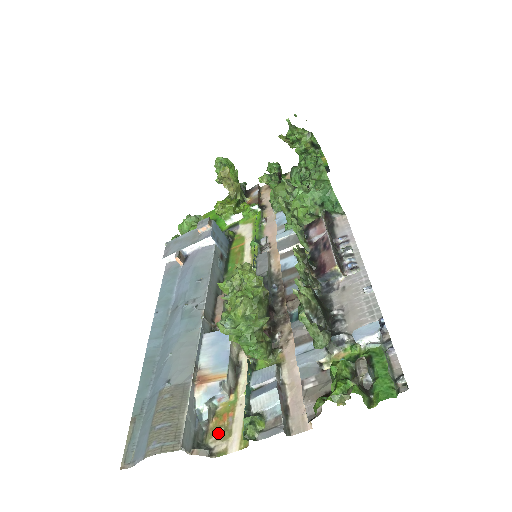
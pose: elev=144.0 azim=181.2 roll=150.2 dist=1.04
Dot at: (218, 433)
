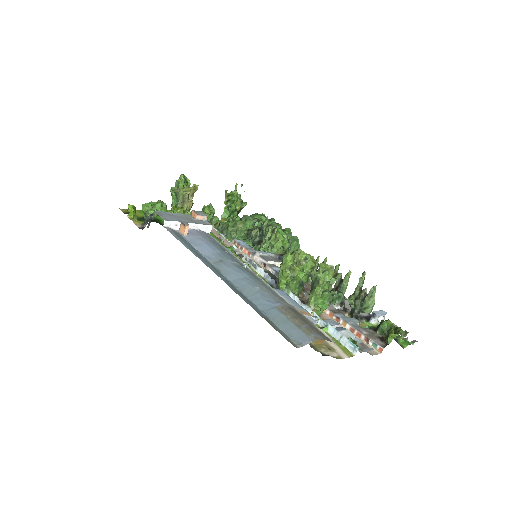
Dot at: (325, 347)
